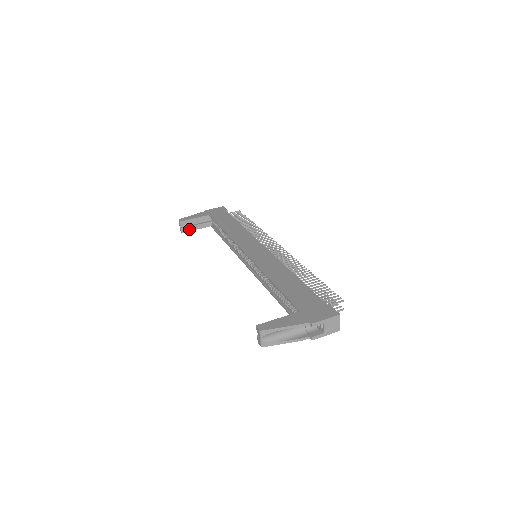
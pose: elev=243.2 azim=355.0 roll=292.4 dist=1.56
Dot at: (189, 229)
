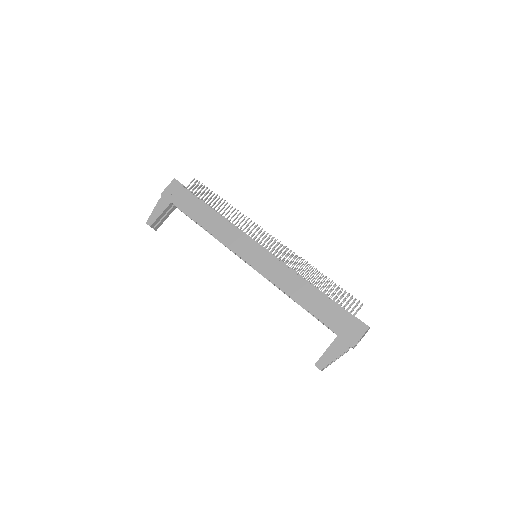
Dot at: (160, 224)
